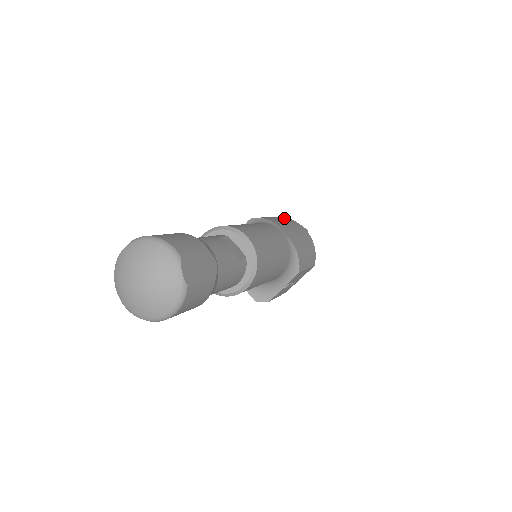
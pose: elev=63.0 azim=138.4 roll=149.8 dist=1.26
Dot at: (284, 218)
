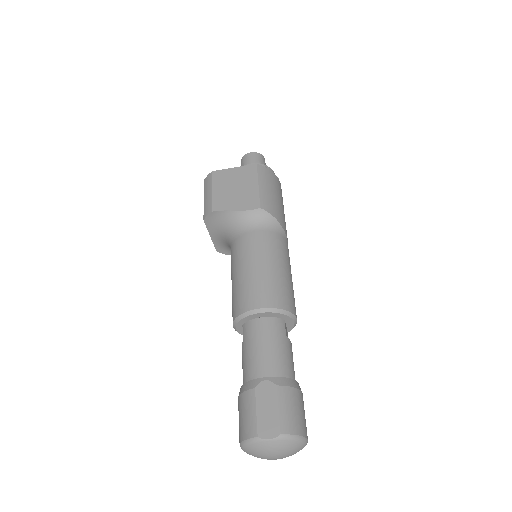
Dot at: (274, 181)
